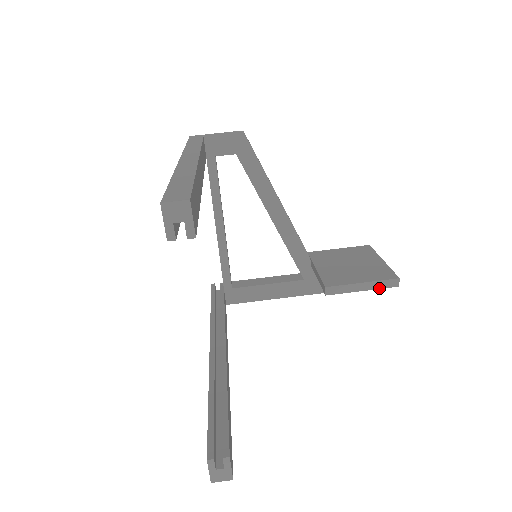
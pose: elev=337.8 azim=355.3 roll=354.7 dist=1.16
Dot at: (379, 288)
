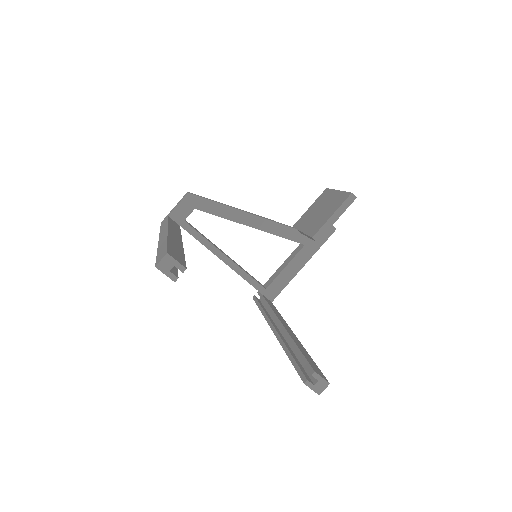
Dot at: (345, 209)
